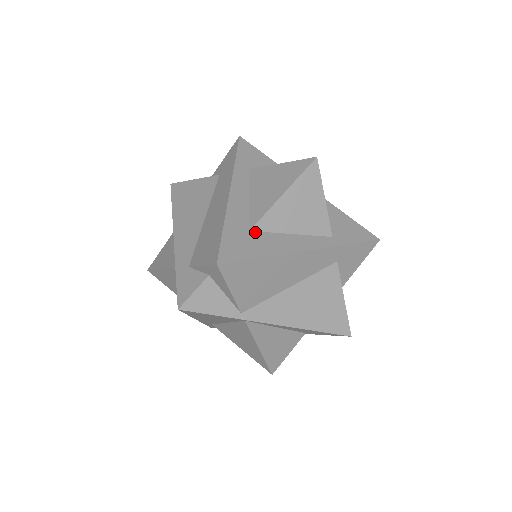
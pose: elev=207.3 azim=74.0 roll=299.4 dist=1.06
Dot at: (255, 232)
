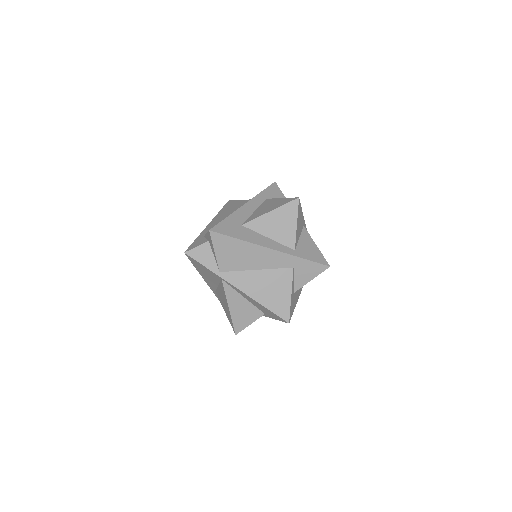
Dot at: (244, 227)
